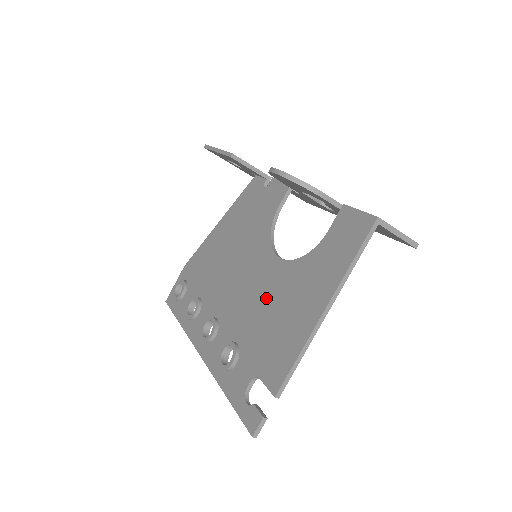
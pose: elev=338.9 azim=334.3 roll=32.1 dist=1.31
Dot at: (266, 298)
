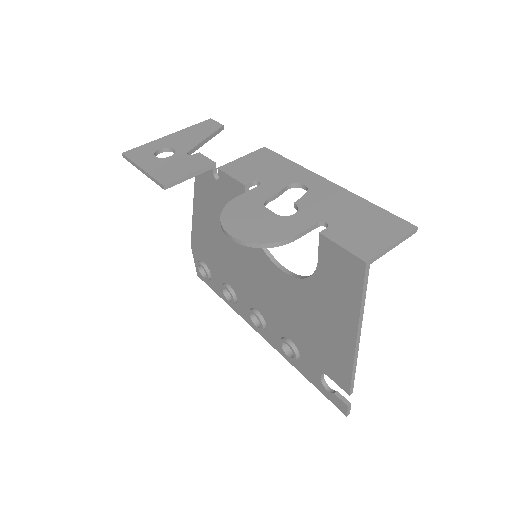
Dot at: (293, 308)
